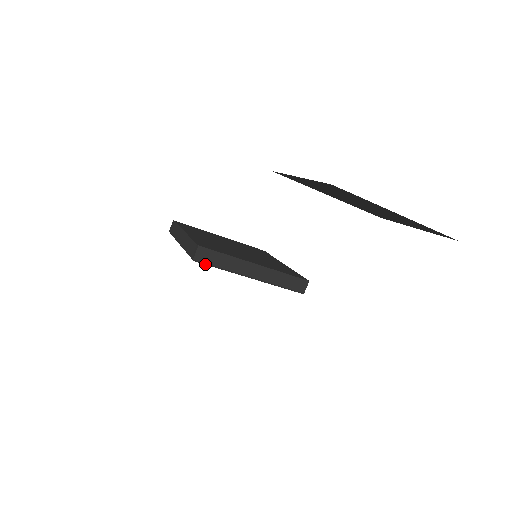
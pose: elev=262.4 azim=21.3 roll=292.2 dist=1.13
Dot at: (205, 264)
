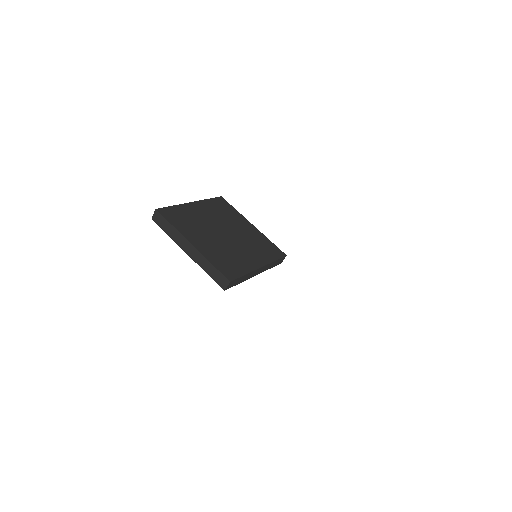
Dot at: (230, 287)
